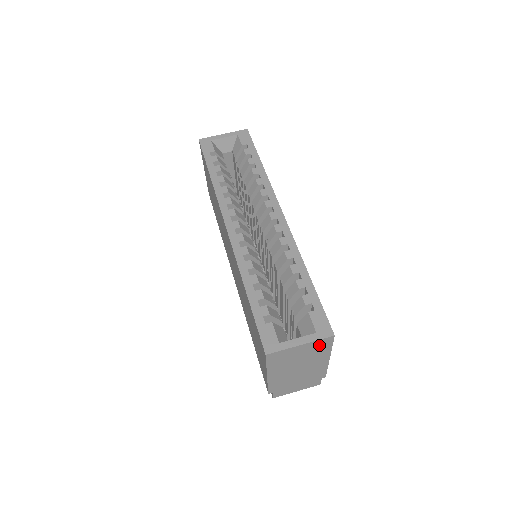
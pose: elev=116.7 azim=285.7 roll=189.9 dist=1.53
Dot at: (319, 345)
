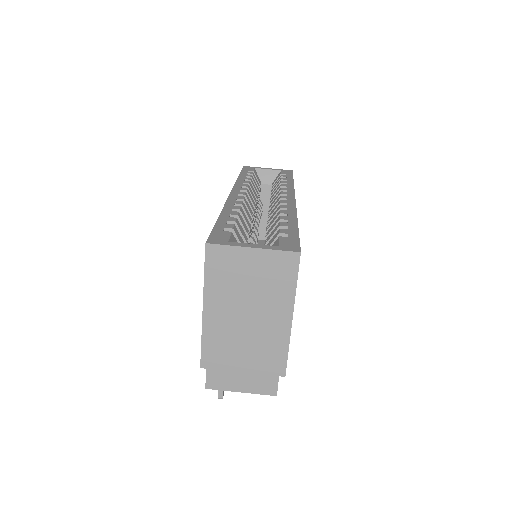
Dot at: (278, 267)
